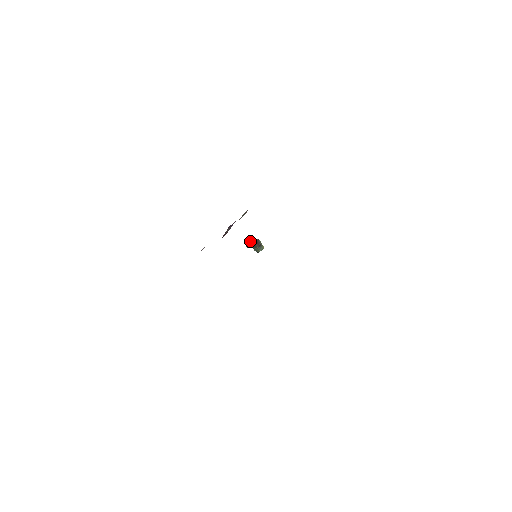
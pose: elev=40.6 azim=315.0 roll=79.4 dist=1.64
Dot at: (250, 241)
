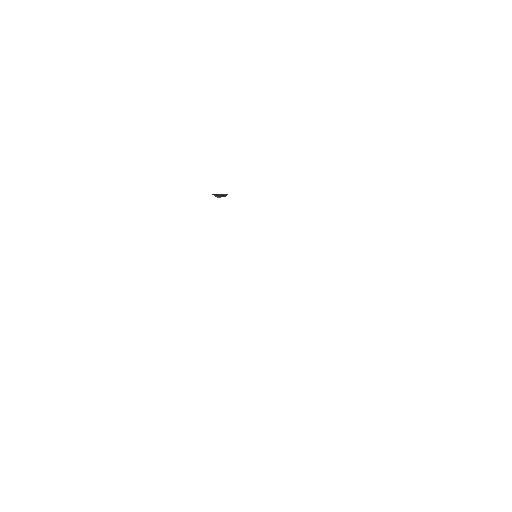
Dot at: (221, 195)
